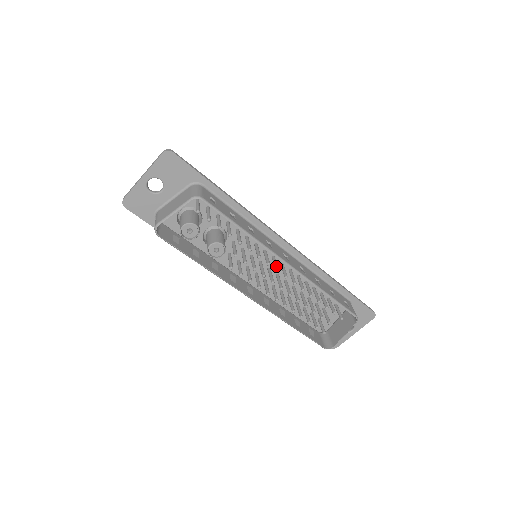
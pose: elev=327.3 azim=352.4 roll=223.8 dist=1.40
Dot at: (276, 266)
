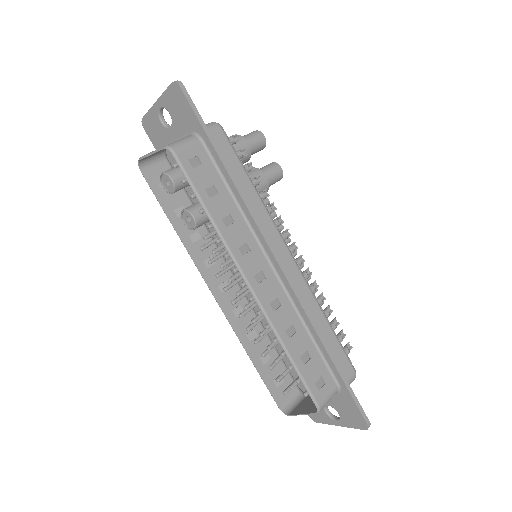
Dot at: occluded
